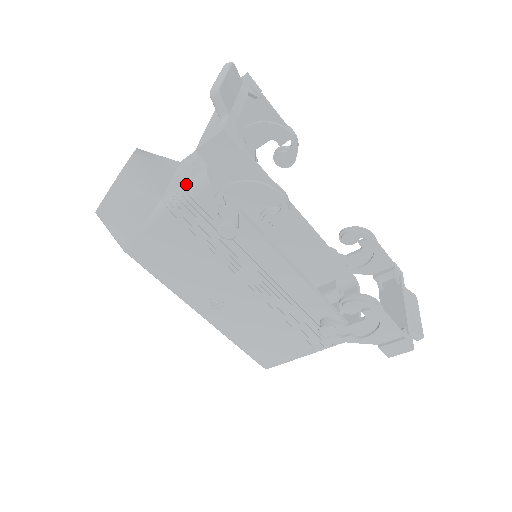
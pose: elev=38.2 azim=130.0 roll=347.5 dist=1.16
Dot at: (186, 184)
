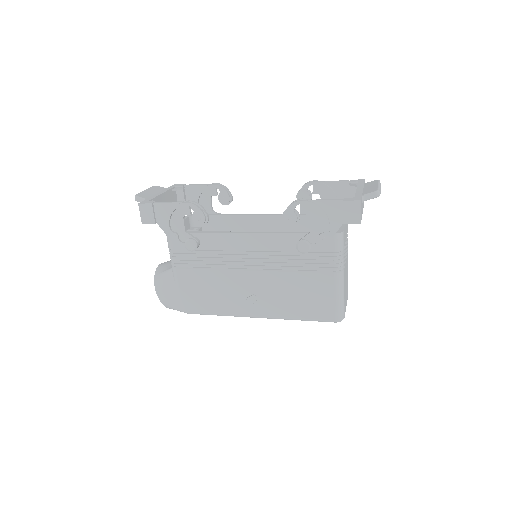
Dot at: (168, 247)
